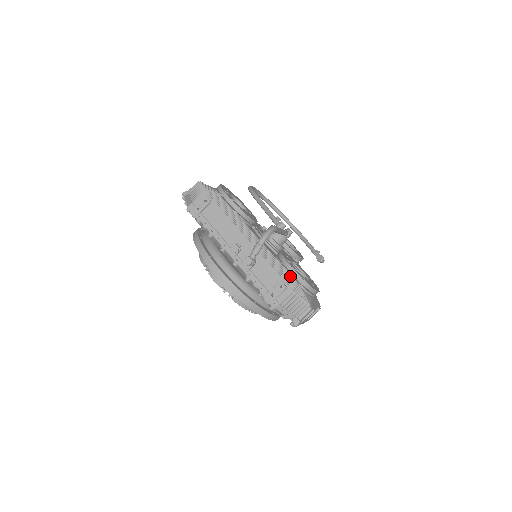
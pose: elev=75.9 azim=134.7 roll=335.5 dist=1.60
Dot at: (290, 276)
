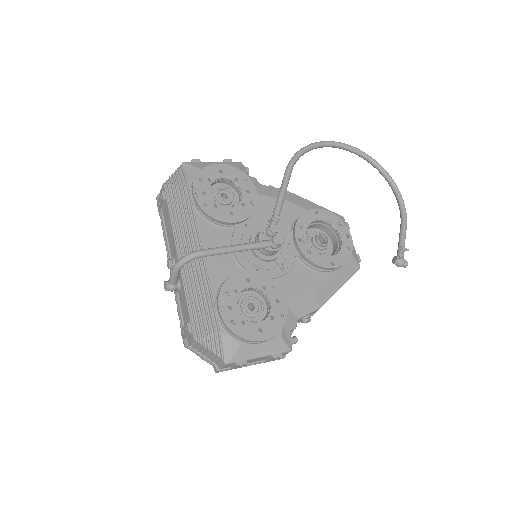
Dot at: (211, 316)
